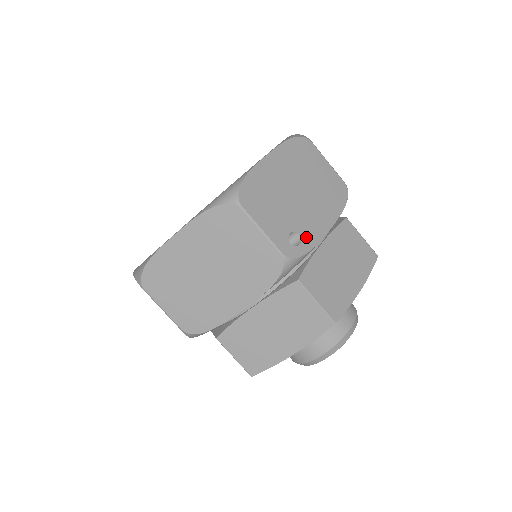
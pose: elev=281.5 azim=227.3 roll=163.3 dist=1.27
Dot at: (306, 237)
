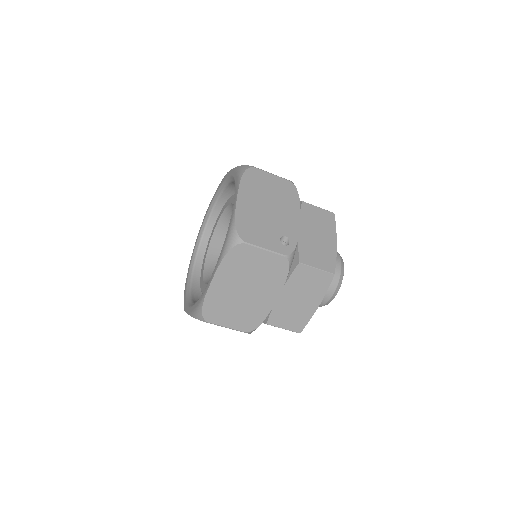
Dot at: (290, 235)
